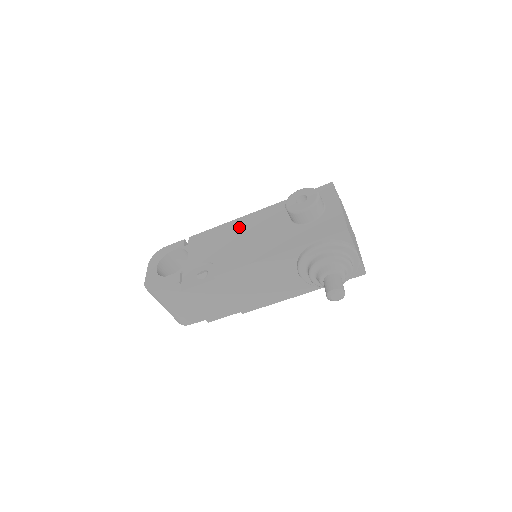
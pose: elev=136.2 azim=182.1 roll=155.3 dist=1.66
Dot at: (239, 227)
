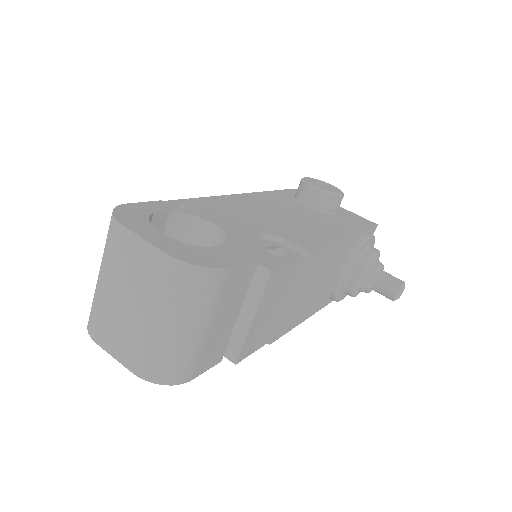
Dot at: (250, 203)
